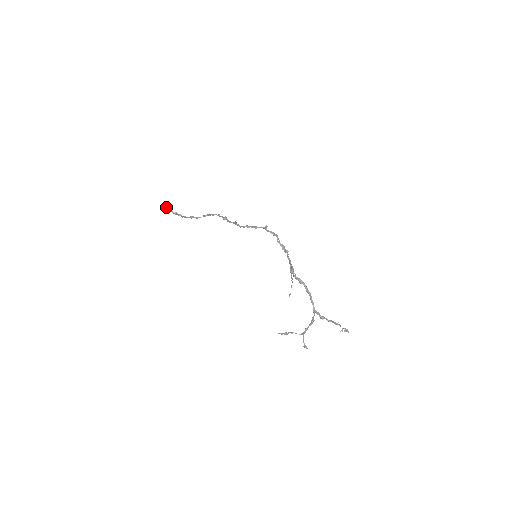
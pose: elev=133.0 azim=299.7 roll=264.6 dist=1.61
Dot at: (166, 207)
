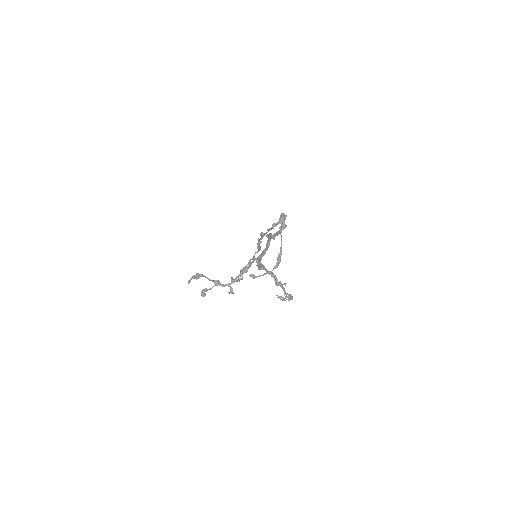
Dot at: occluded
